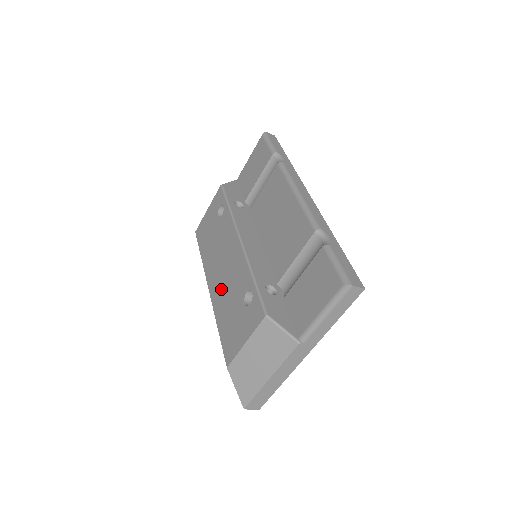
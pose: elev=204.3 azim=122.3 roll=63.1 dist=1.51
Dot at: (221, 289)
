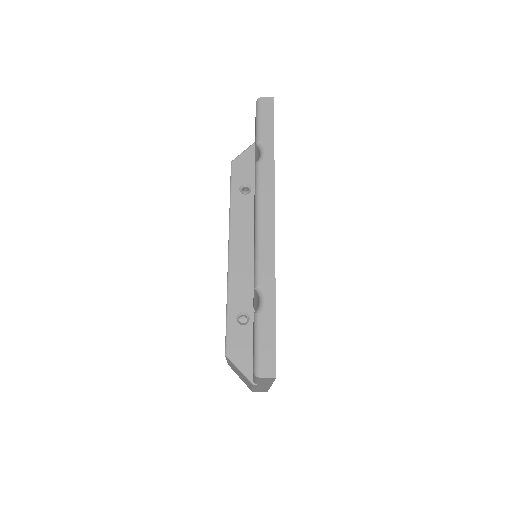
Dot at: occluded
